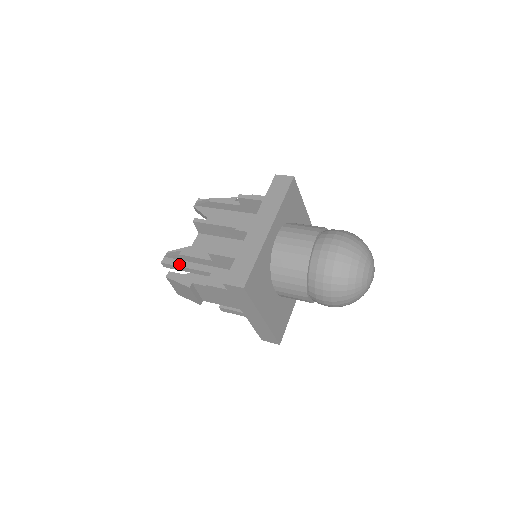
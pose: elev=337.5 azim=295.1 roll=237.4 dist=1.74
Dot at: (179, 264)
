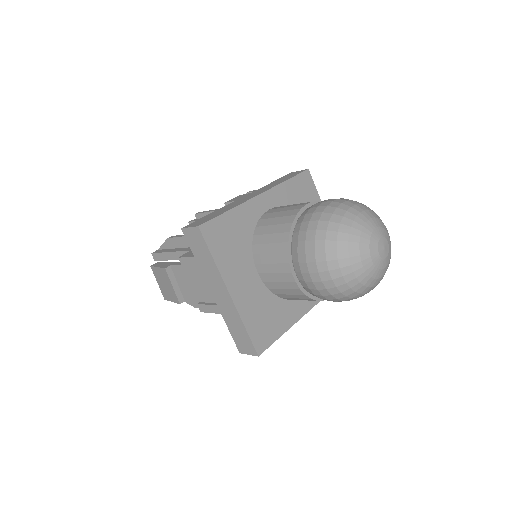
Dot at: (166, 251)
